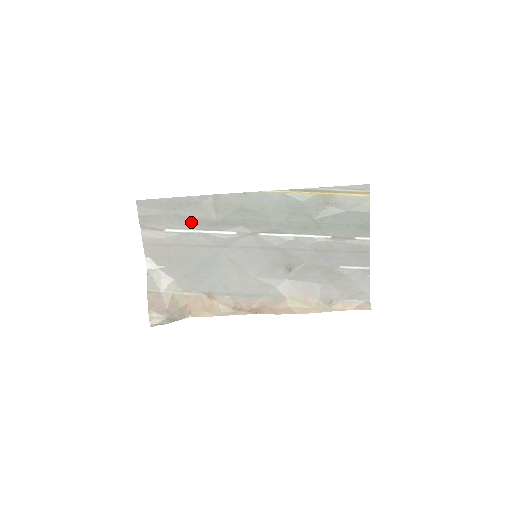
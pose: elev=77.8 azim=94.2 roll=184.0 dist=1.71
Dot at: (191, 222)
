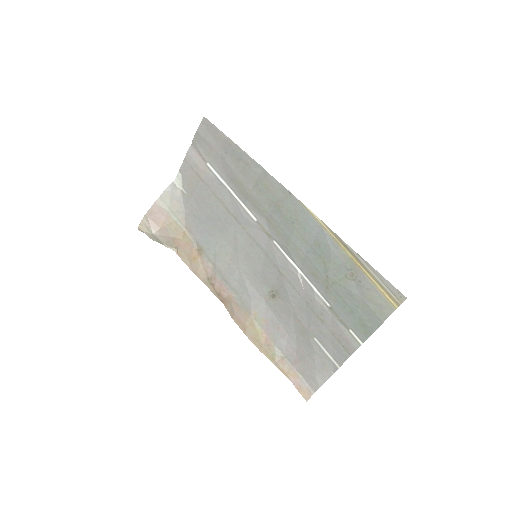
Dot at: (230, 176)
